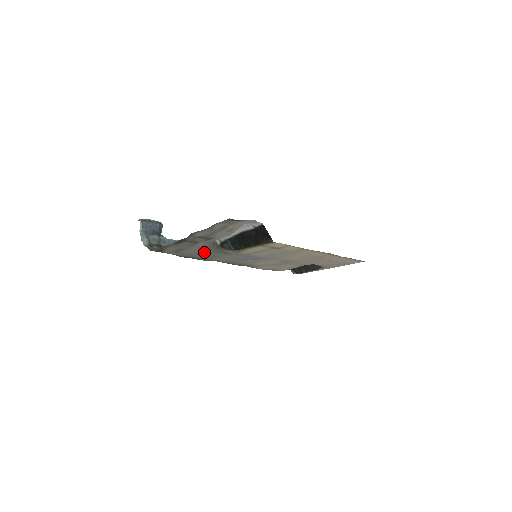
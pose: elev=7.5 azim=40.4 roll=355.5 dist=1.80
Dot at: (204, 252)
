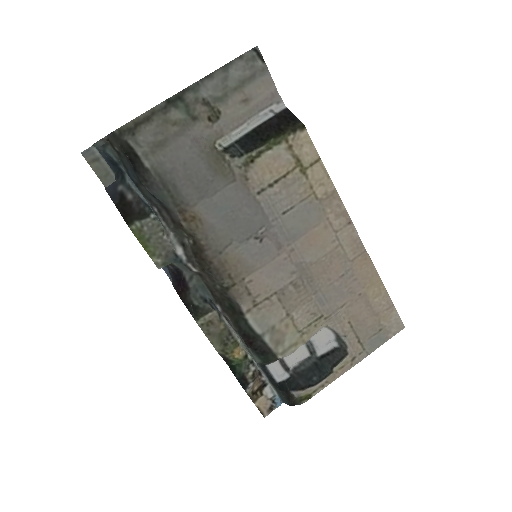
Dot at: (194, 167)
